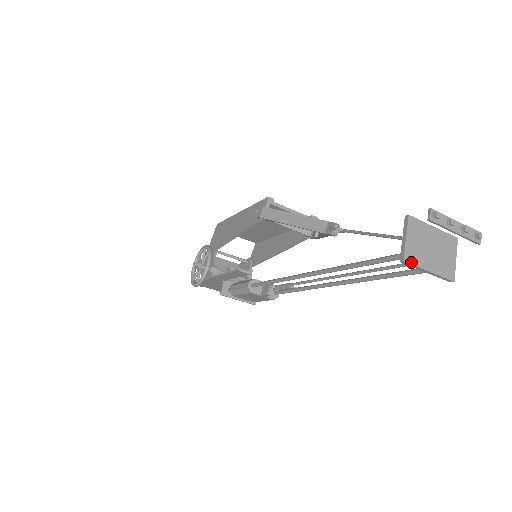
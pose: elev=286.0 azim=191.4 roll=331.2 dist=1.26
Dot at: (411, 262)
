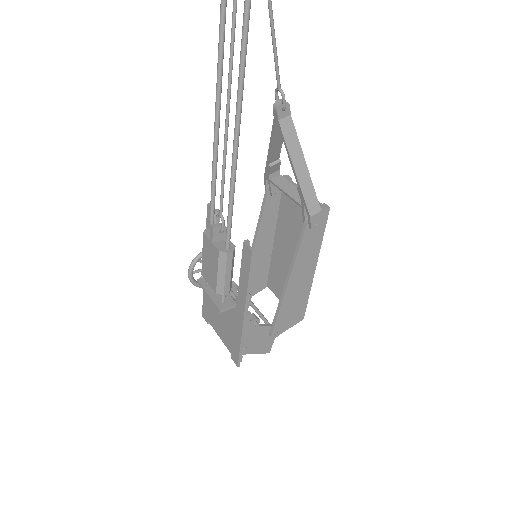
Dot at: out of frame
